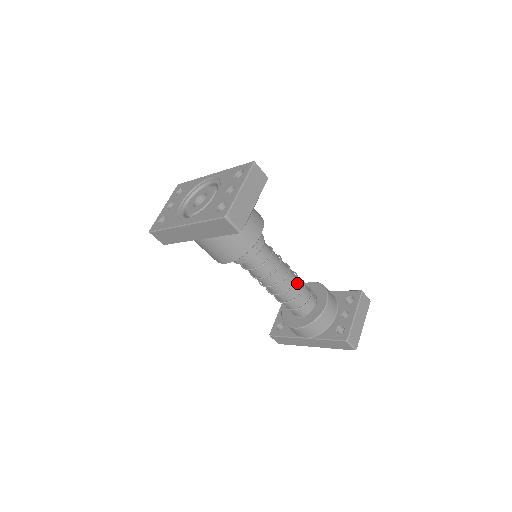
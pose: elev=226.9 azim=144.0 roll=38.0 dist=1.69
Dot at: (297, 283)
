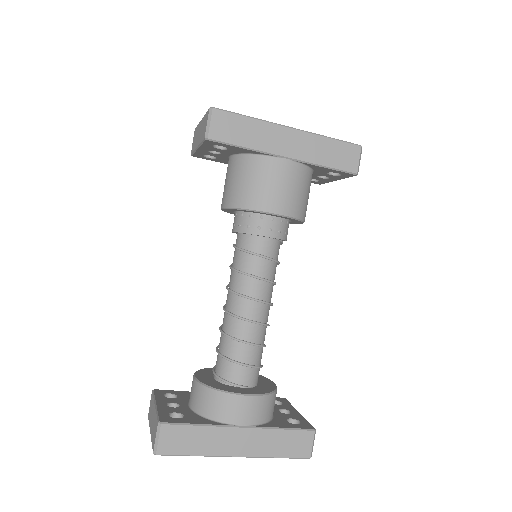
Dot at: occluded
